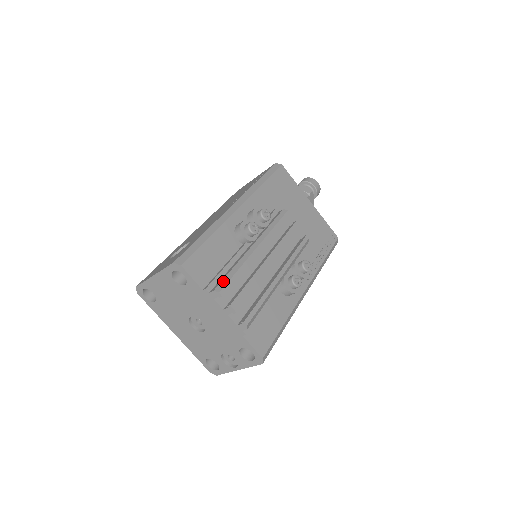
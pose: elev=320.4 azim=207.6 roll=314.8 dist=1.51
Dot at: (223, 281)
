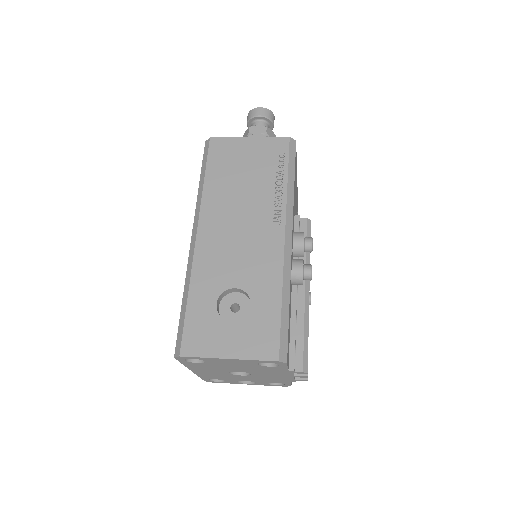
Dot at: (305, 355)
